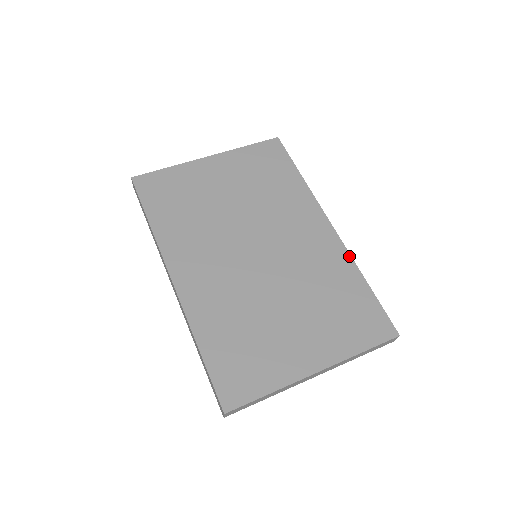
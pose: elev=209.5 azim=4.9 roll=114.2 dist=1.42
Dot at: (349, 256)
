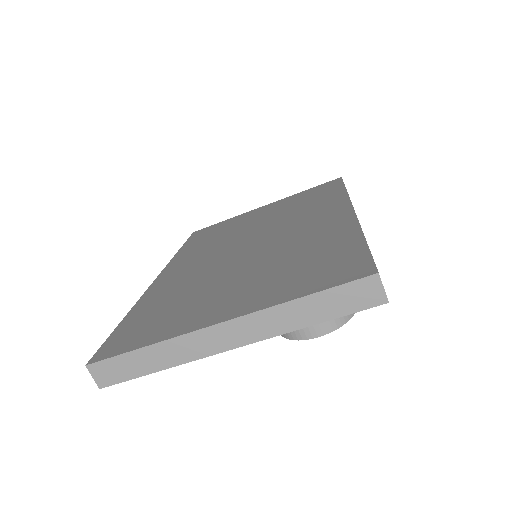
Dot at: (356, 223)
